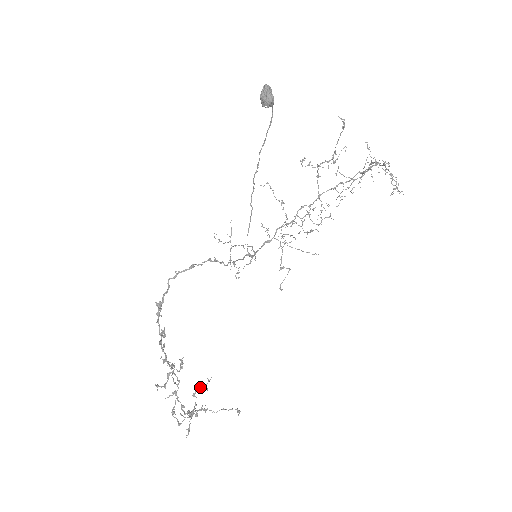
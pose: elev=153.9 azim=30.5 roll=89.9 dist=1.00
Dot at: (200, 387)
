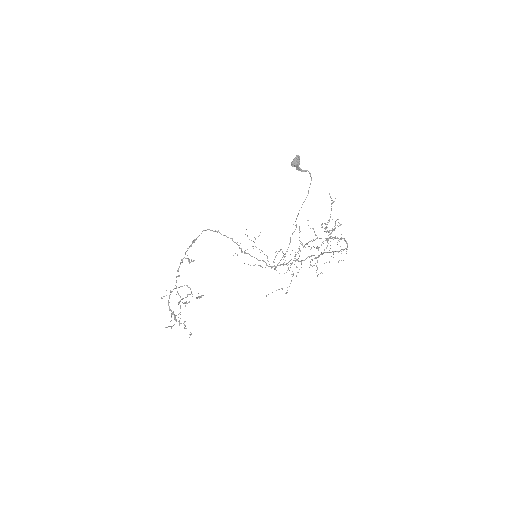
Dot at: (184, 302)
